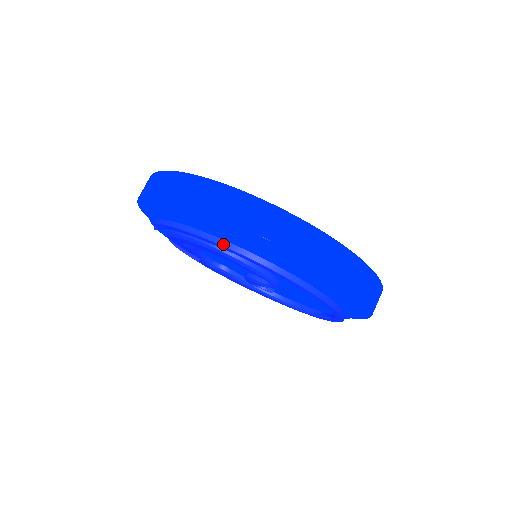
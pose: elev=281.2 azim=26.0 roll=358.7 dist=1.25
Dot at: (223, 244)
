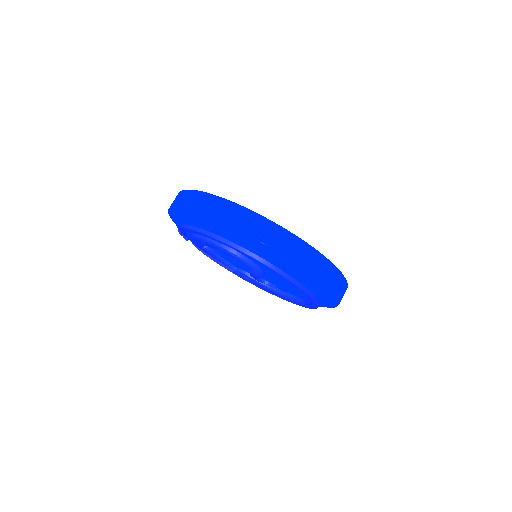
Dot at: (201, 231)
